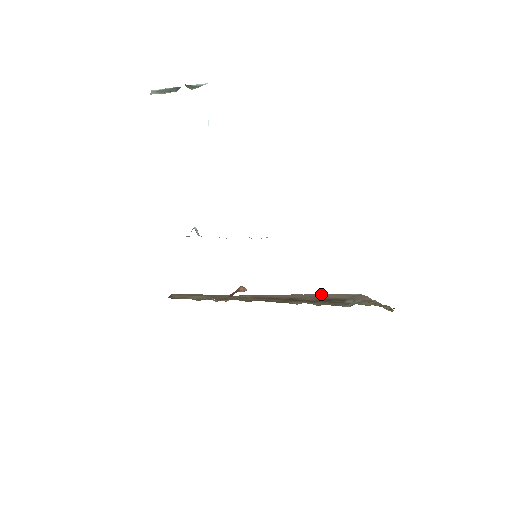
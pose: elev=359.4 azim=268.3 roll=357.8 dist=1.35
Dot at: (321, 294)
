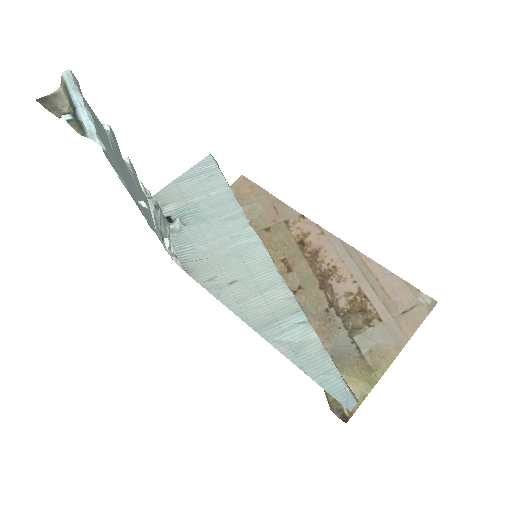
Dot at: (386, 272)
